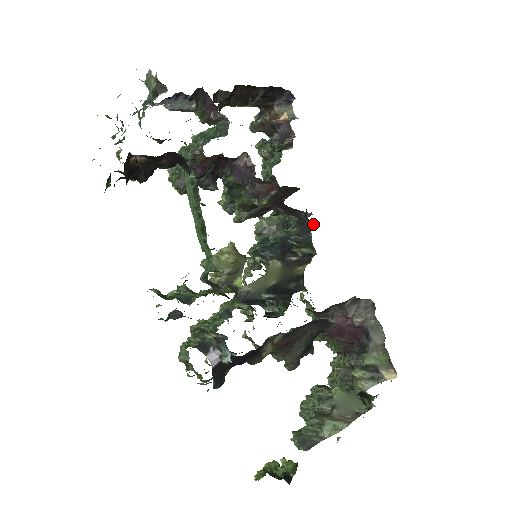
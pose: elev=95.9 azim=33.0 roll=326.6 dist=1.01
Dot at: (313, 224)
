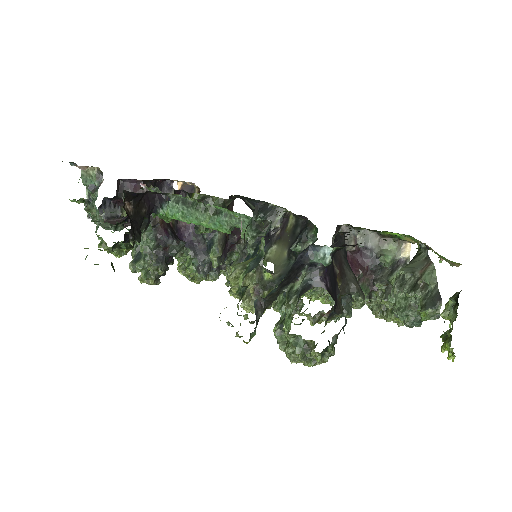
Dot at: (265, 202)
